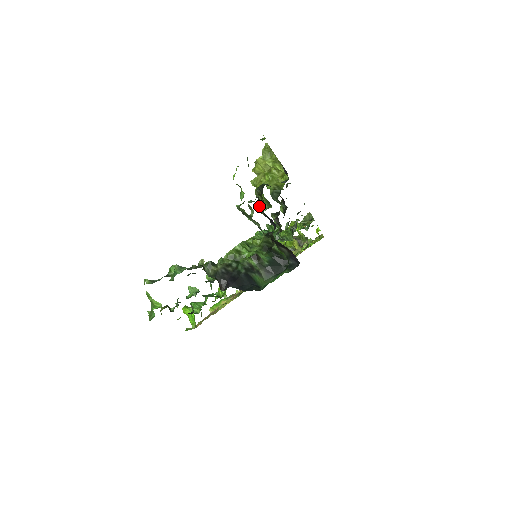
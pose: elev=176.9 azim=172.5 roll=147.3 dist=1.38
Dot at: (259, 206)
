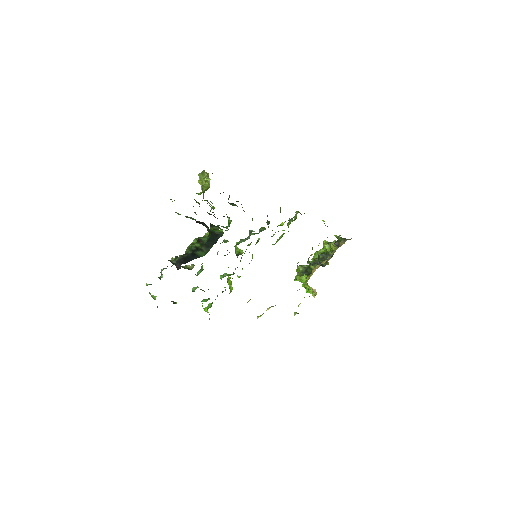
Dot at: occluded
